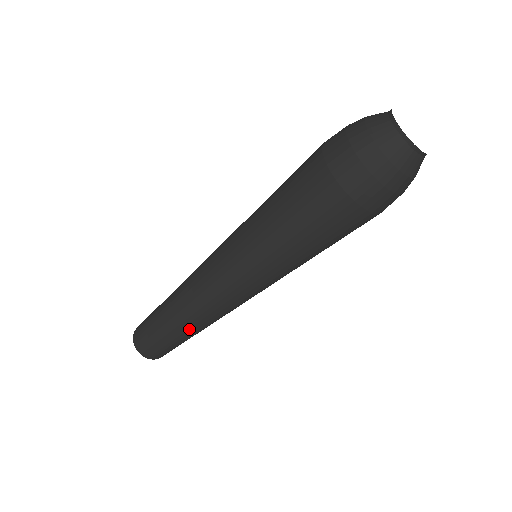
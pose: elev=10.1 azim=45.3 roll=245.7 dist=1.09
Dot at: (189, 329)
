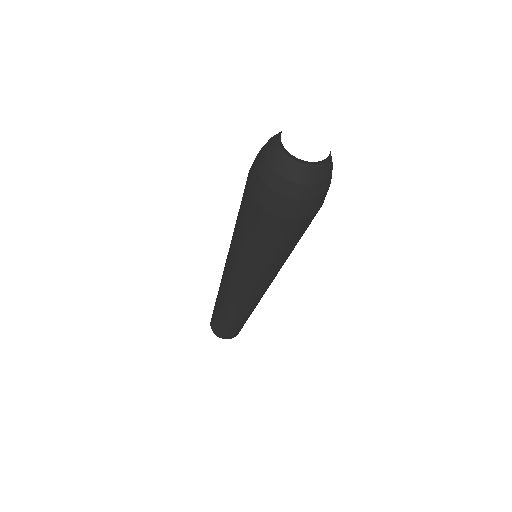
Dot at: (232, 316)
